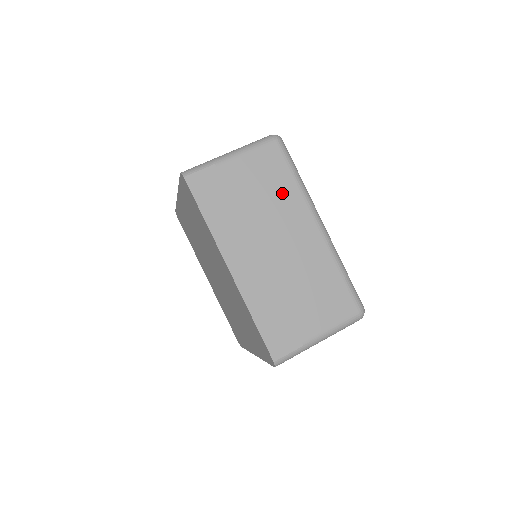
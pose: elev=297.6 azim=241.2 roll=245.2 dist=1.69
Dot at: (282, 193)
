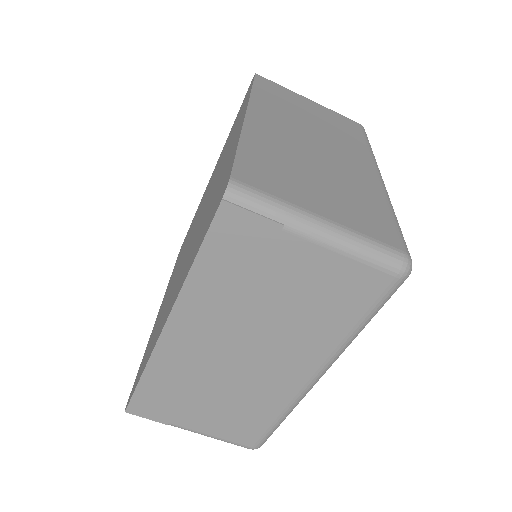
Dot at: (320, 325)
